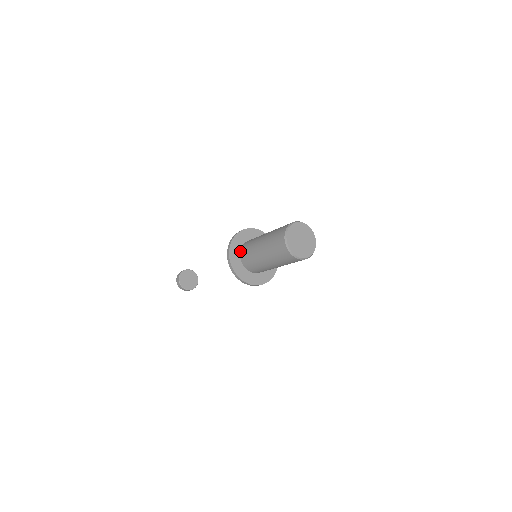
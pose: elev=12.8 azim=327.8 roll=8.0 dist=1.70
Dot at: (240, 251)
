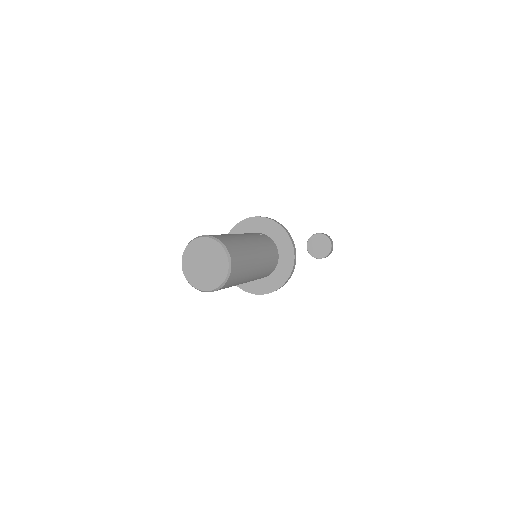
Dot at: occluded
